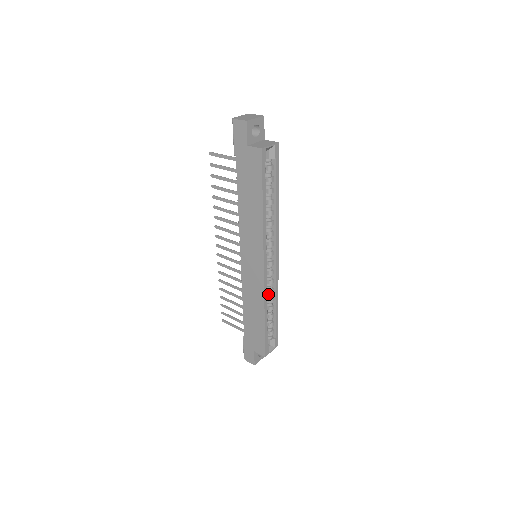
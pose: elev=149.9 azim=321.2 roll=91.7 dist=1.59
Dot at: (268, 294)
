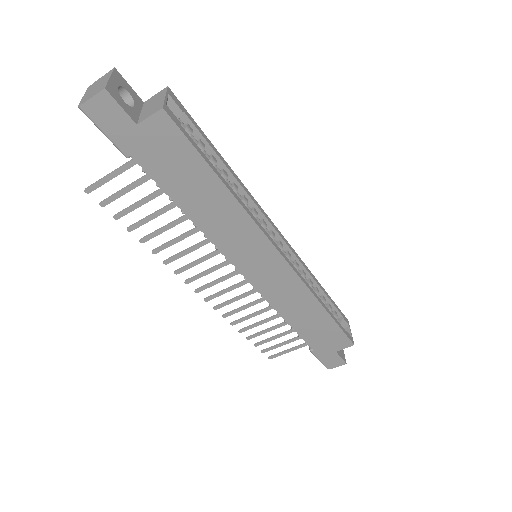
Dot at: occluded
